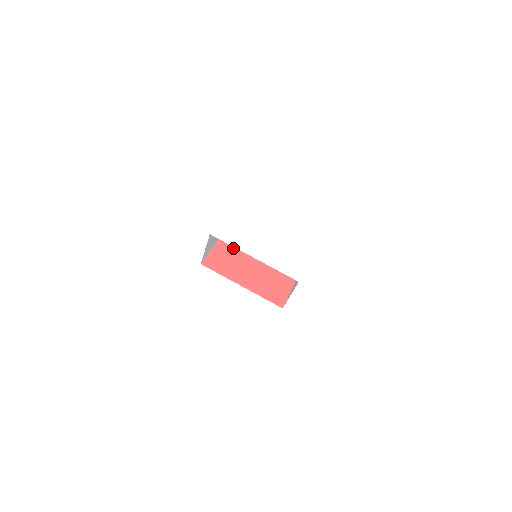
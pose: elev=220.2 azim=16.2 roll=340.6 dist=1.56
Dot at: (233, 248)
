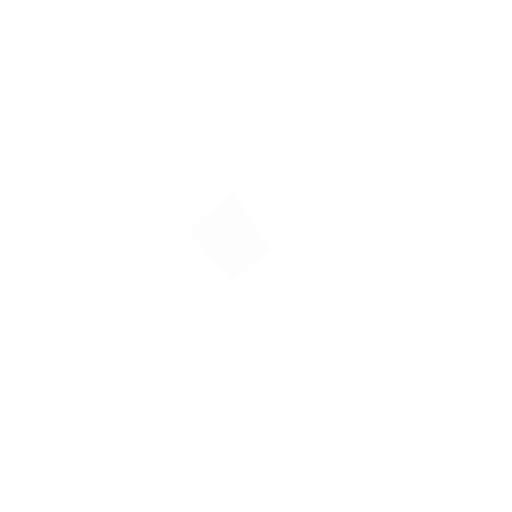
Dot at: occluded
